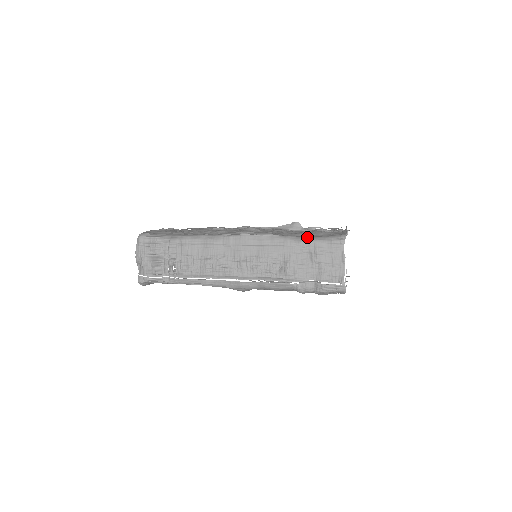
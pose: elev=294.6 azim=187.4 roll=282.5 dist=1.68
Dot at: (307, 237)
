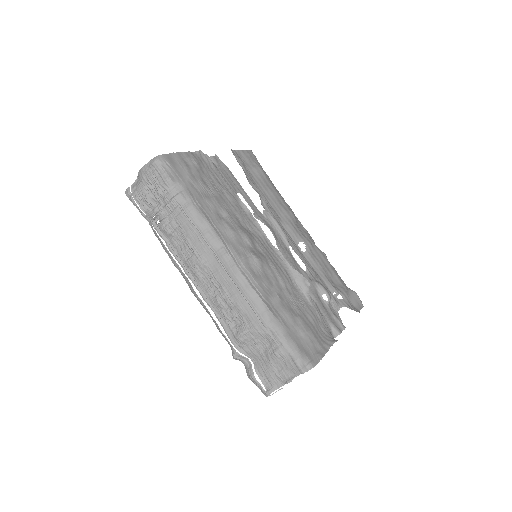
Dot at: (284, 330)
